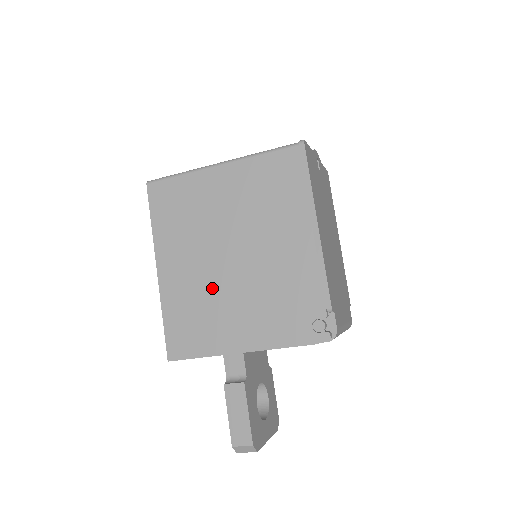
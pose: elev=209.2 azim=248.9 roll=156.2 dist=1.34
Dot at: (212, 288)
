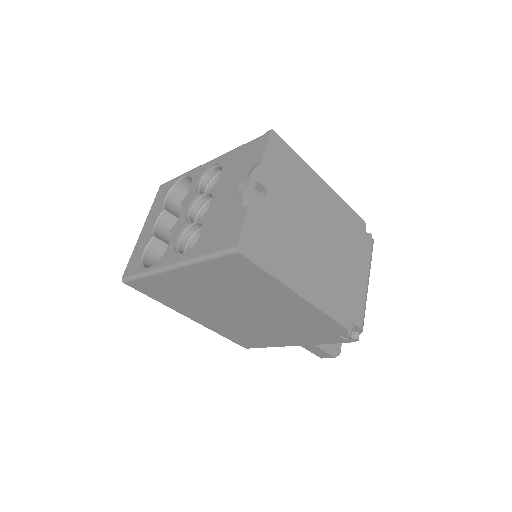
Dot at: (243, 325)
